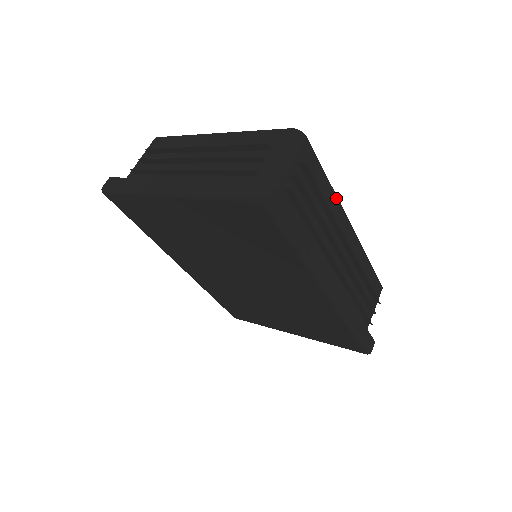
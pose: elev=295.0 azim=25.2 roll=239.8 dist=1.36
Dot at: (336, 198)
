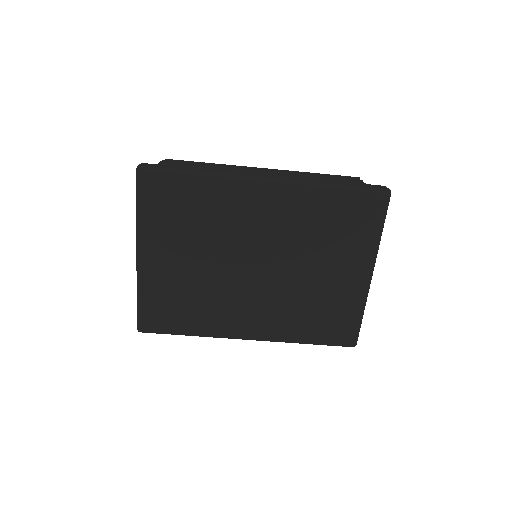
Dot at: occluded
